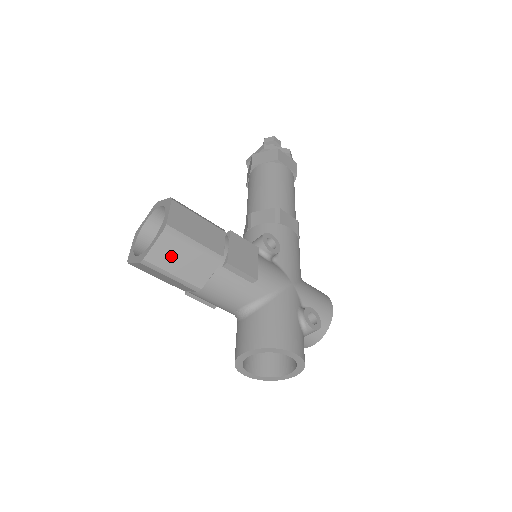
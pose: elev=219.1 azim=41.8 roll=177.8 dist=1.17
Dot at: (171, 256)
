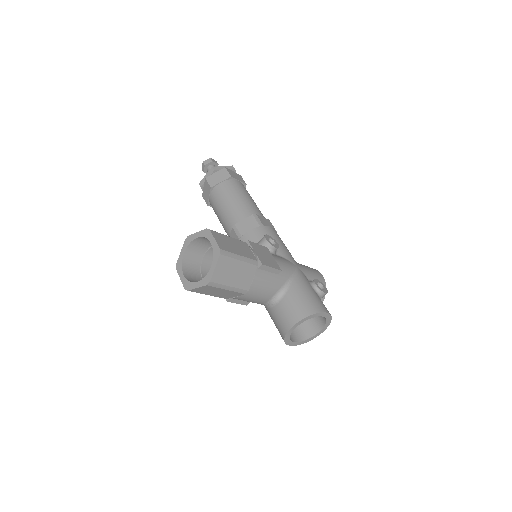
Dot at: (227, 272)
